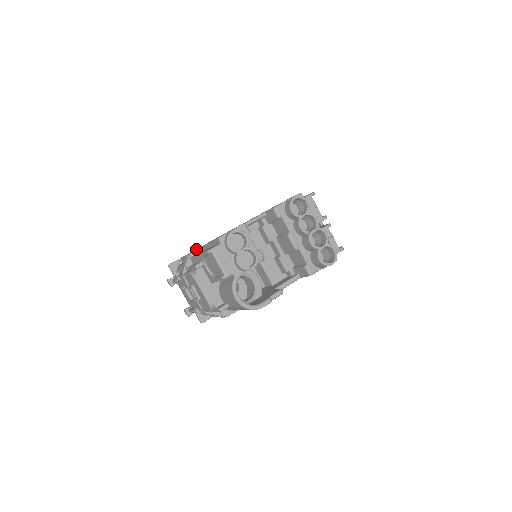
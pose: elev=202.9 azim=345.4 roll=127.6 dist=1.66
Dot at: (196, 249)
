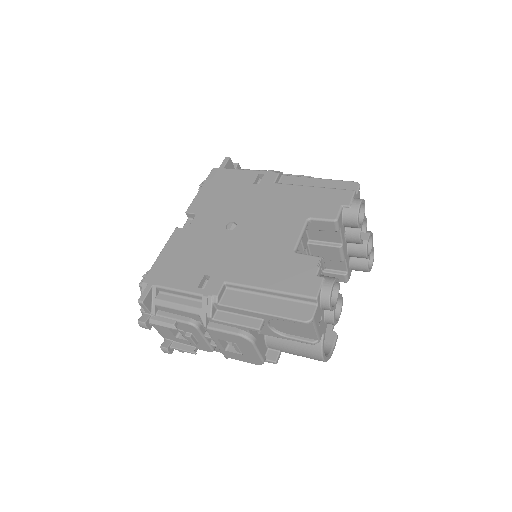
Dot at: (221, 288)
